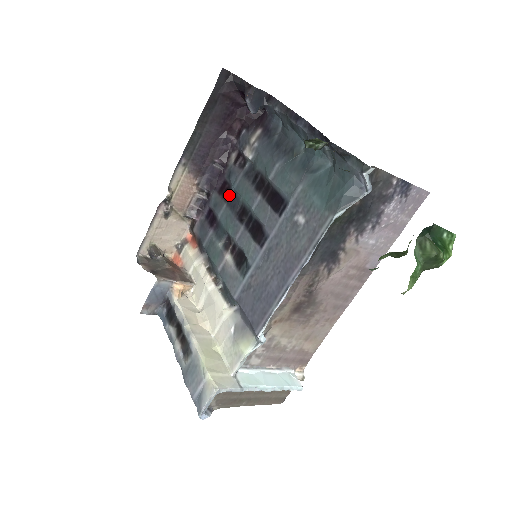
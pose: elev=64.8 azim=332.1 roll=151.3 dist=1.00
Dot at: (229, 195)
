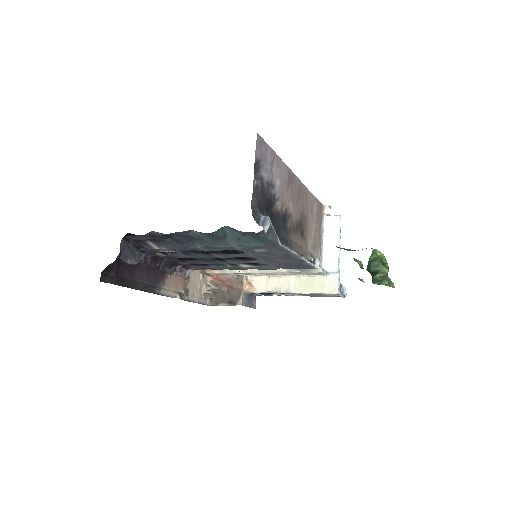
Dot at: (191, 259)
